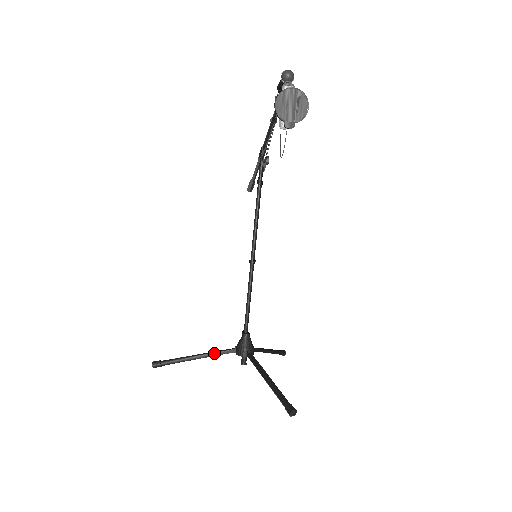
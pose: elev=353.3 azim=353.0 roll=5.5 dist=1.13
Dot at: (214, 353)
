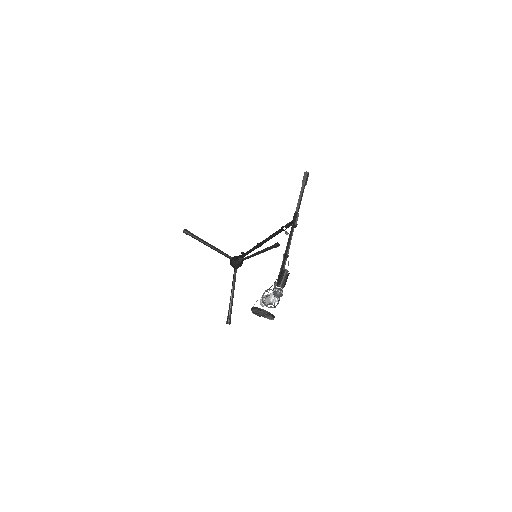
Dot at: (219, 252)
